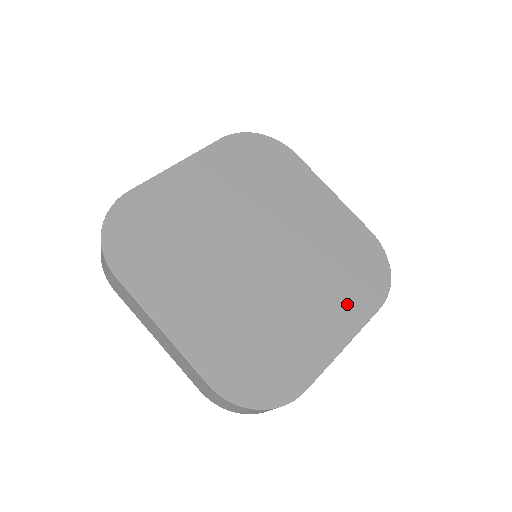
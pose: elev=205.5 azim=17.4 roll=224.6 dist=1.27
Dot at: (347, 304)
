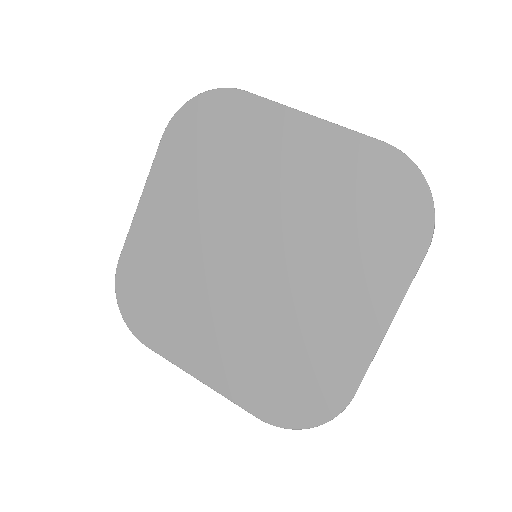
Dot at: (375, 271)
